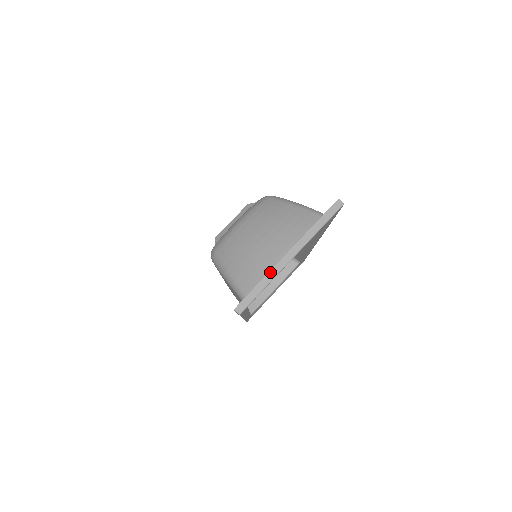
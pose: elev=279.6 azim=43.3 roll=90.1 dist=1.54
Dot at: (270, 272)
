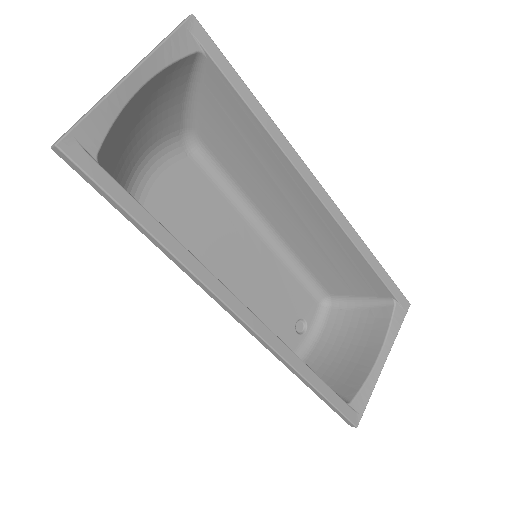
Dot at: (102, 98)
